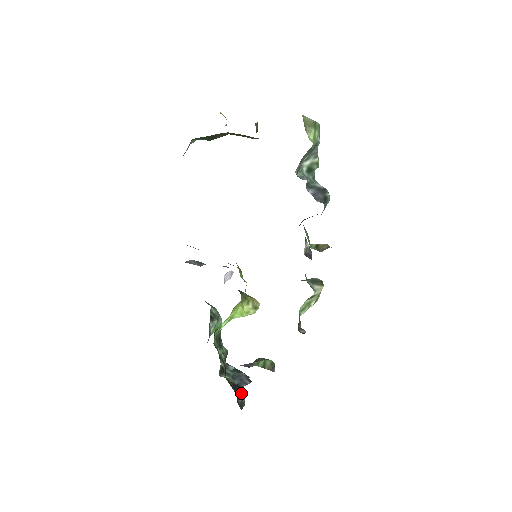
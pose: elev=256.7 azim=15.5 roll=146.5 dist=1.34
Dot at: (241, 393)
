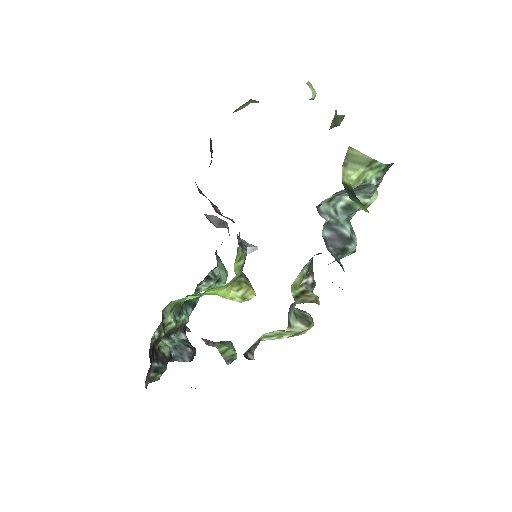
Dot at: (164, 368)
